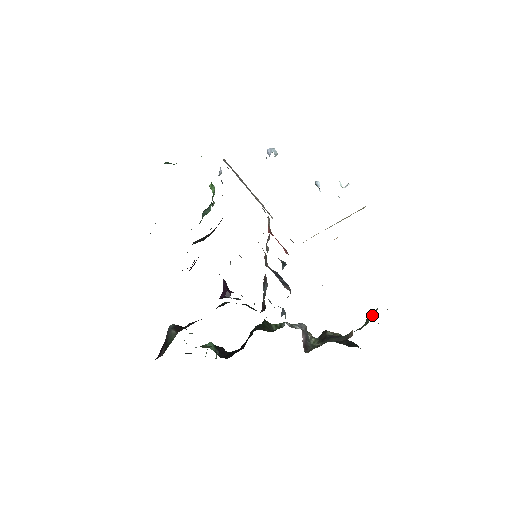
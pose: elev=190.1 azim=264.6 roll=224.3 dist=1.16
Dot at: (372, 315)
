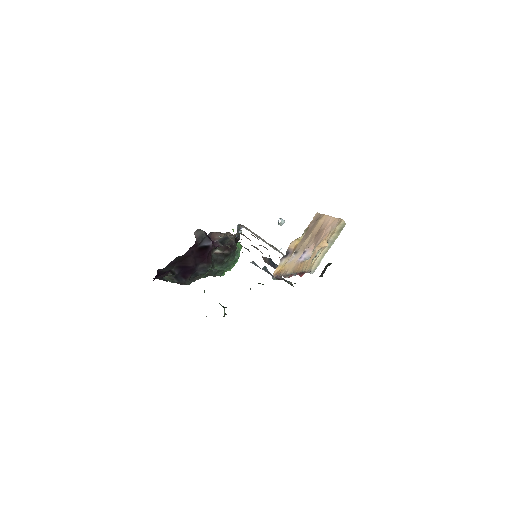
Dot at: occluded
